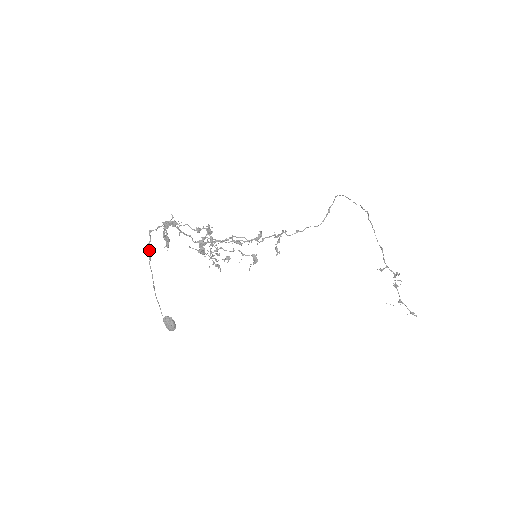
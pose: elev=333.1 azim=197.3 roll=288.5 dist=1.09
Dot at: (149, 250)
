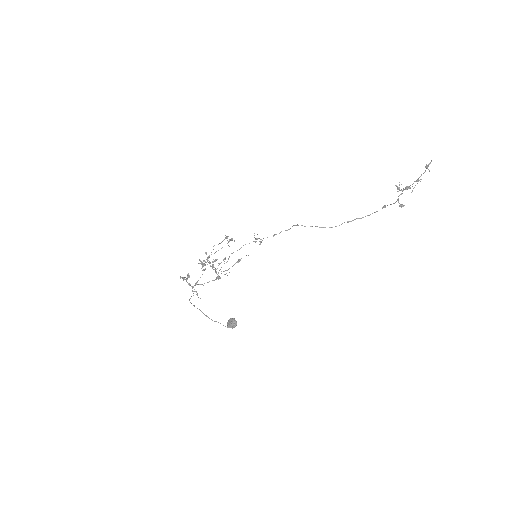
Dot at: occluded
